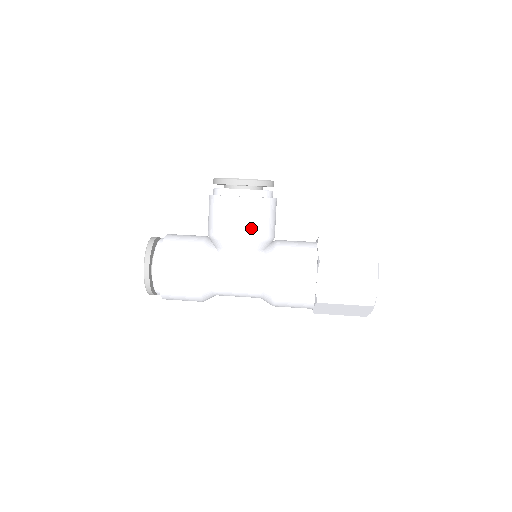
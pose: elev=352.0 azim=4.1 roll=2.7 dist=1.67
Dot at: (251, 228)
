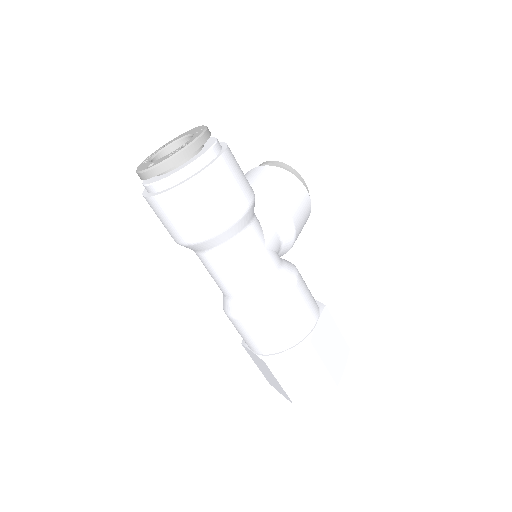
Dot at: (300, 223)
